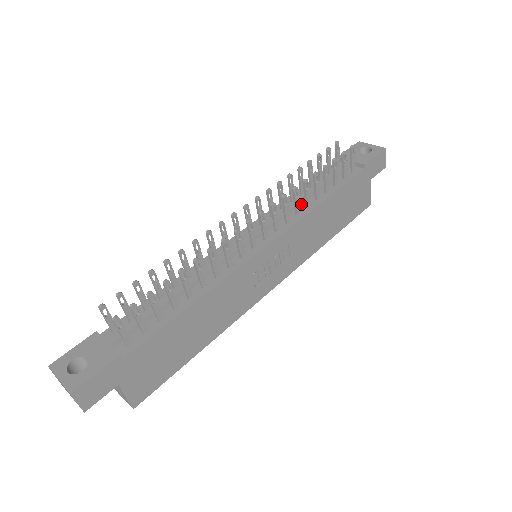
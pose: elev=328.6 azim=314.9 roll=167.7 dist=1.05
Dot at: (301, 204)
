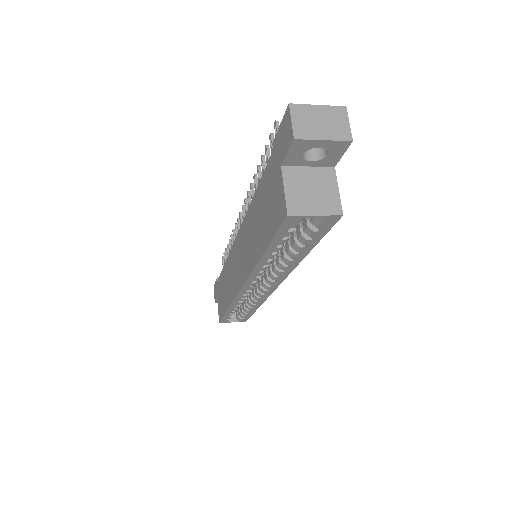
Dot at: occluded
